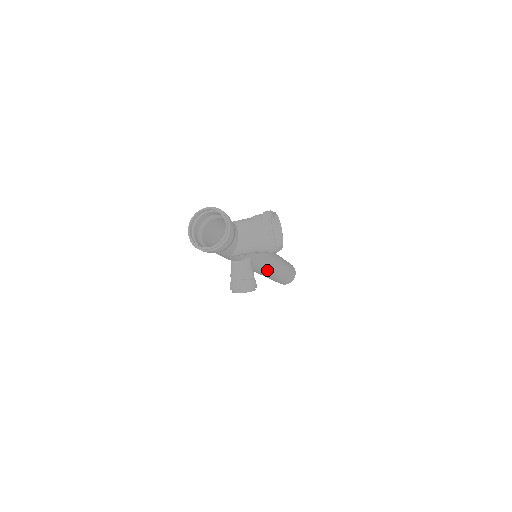
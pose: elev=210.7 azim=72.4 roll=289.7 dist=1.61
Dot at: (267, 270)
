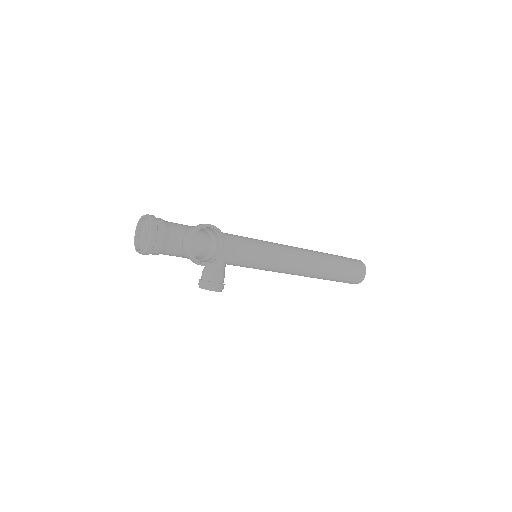
Dot at: (278, 271)
